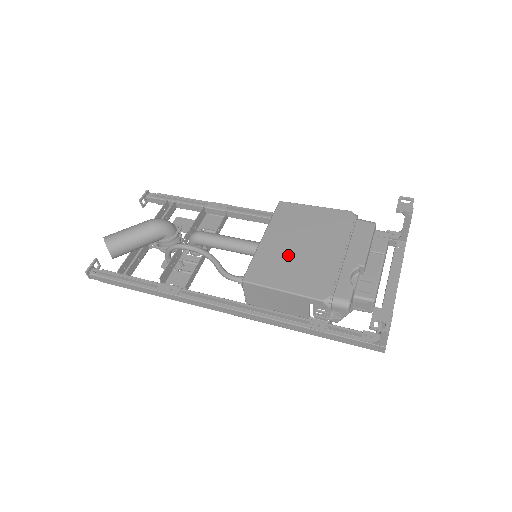
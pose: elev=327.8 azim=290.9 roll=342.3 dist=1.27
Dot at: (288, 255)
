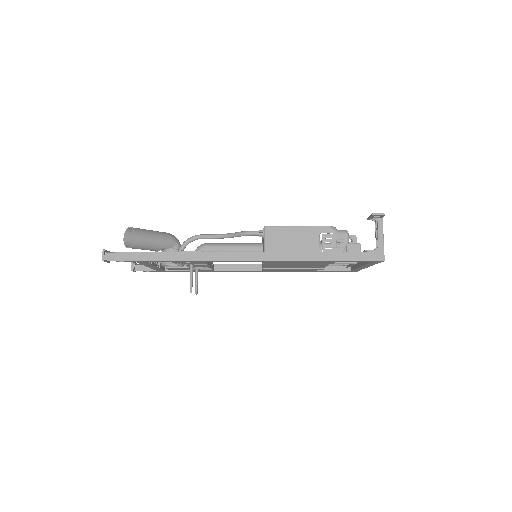
Dot at: occluded
